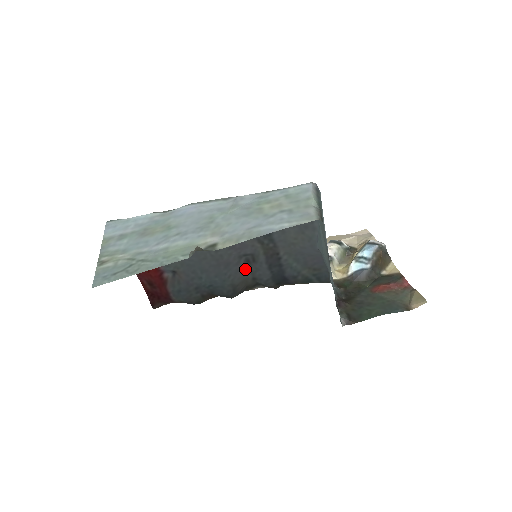
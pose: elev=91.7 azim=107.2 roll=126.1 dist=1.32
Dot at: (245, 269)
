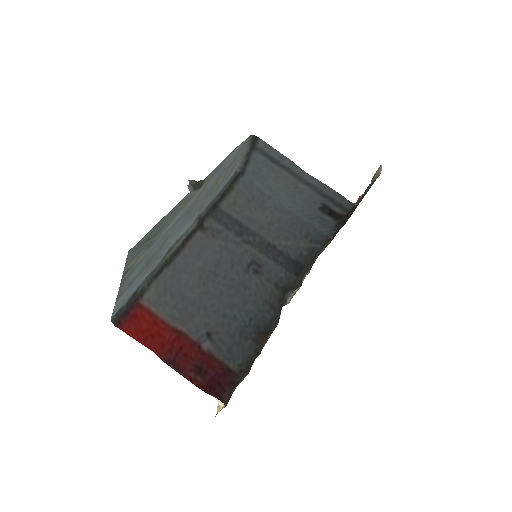
Dot at: (261, 281)
